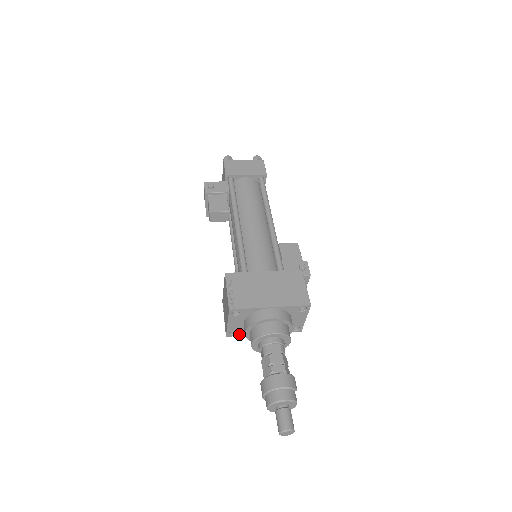
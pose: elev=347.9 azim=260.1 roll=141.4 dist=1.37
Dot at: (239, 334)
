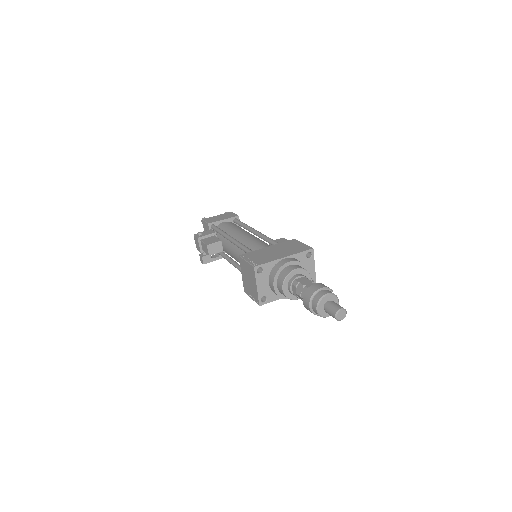
Dot at: (269, 300)
